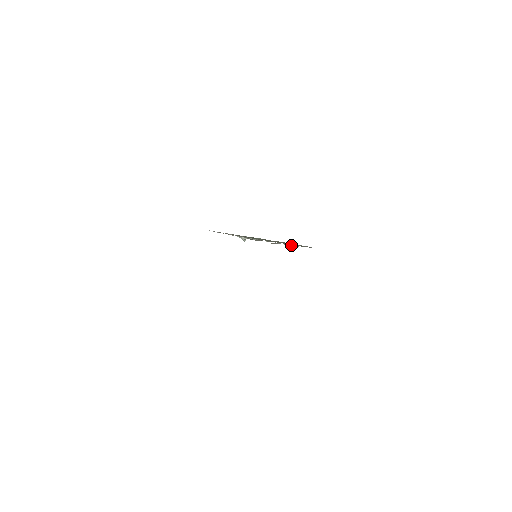
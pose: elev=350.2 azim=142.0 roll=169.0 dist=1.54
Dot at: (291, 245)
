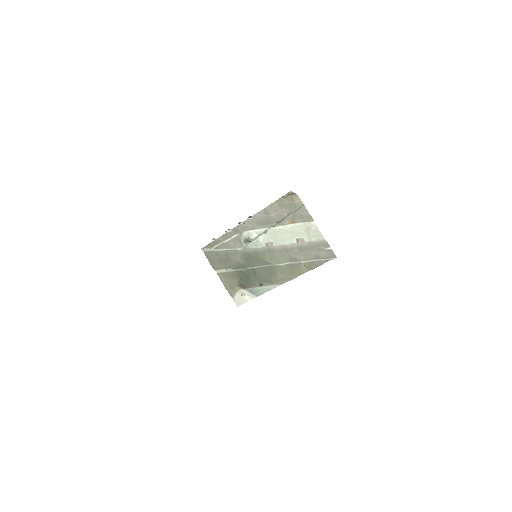
Dot at: (313, 221)
